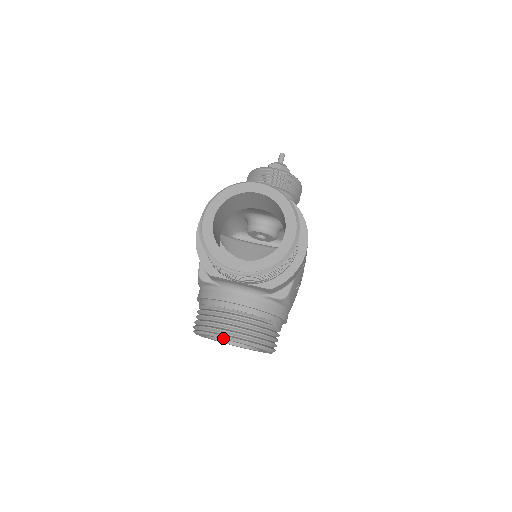
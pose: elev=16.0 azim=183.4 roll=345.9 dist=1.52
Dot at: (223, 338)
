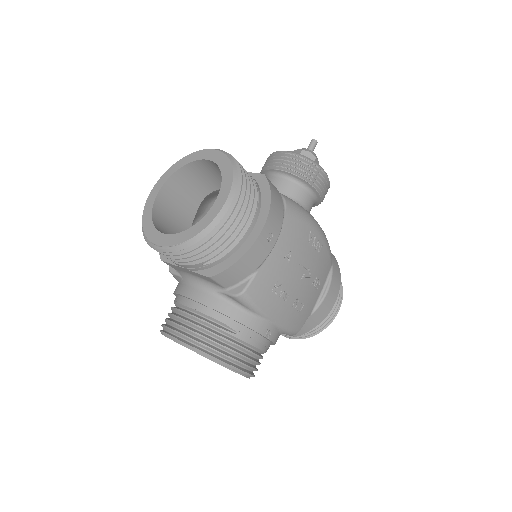
Dot at: (169, 338)
